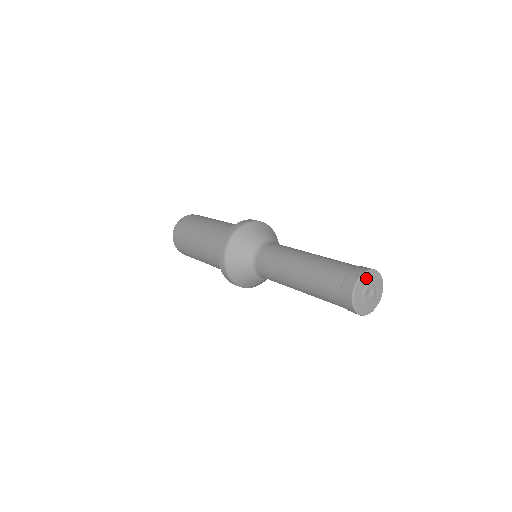
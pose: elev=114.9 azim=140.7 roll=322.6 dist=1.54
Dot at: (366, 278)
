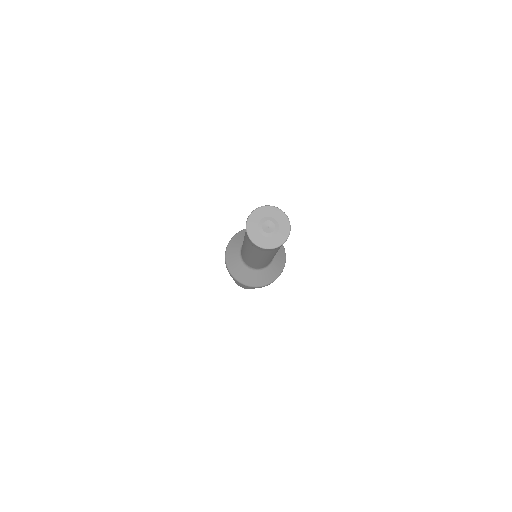
Dot at: (271, 211)
